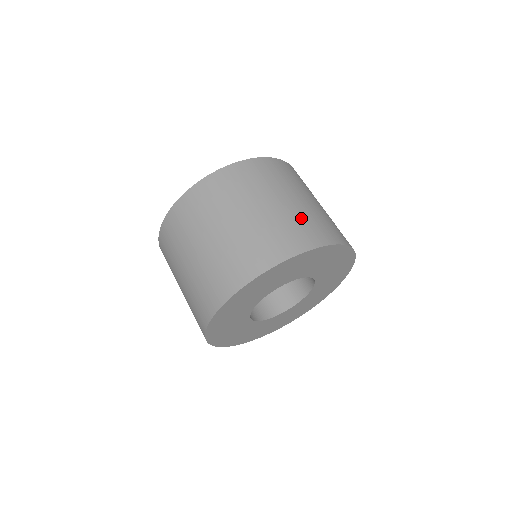
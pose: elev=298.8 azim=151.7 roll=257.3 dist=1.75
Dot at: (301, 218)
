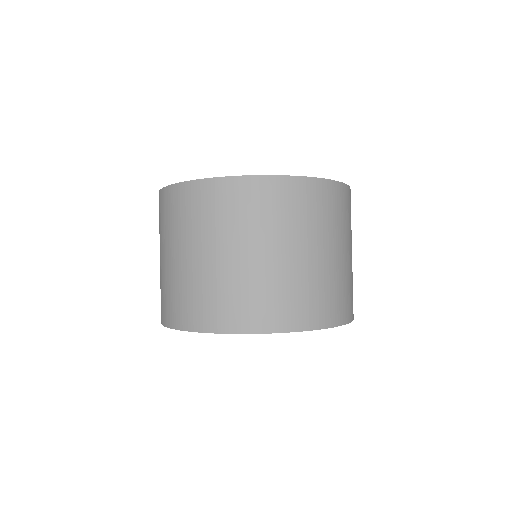
Dot at: (241, 287)
